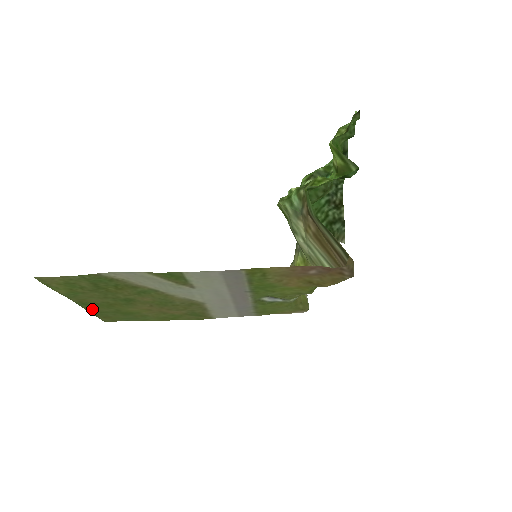
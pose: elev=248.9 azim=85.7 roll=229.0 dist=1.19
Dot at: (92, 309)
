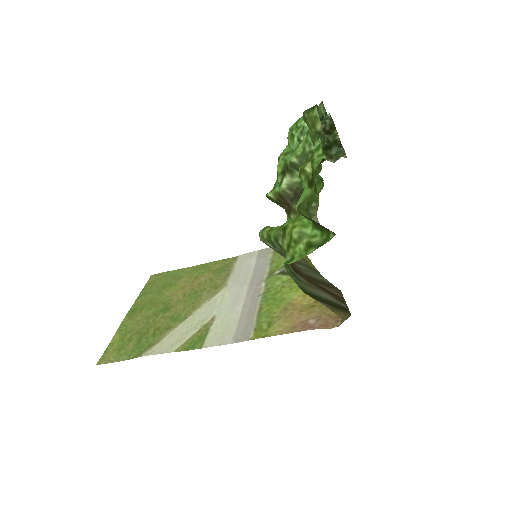
Dot at: (139, 300)
